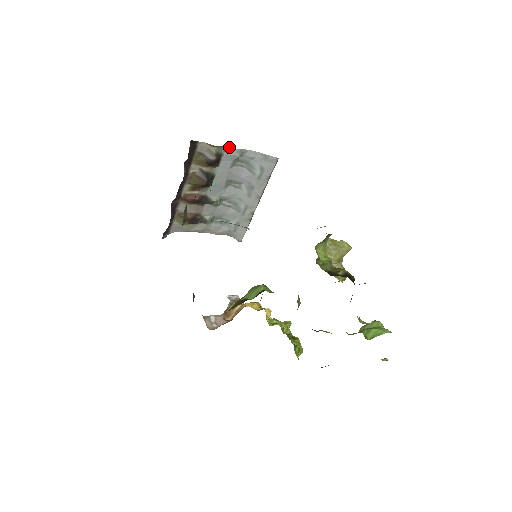
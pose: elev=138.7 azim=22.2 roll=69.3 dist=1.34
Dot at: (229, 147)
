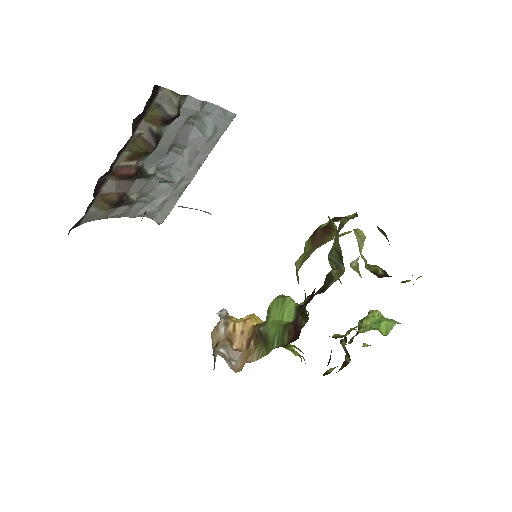
Dot at: (190, 97)
